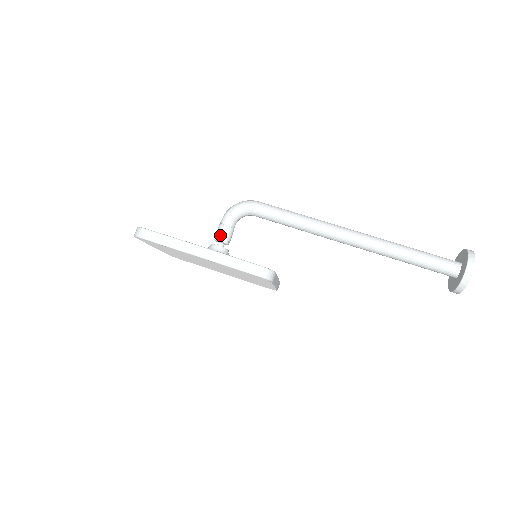
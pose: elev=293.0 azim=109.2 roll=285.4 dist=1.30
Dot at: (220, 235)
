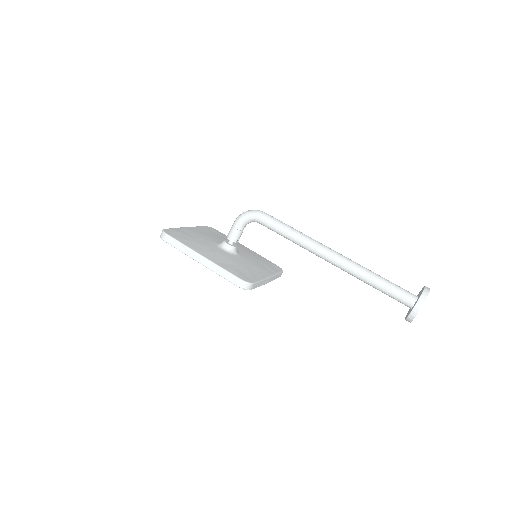
Dot at: (230, 235)
